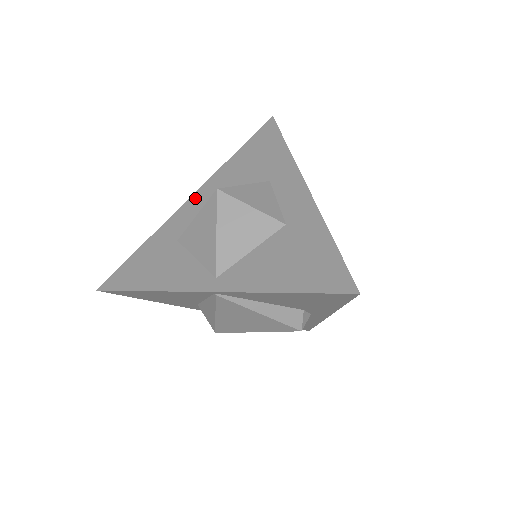
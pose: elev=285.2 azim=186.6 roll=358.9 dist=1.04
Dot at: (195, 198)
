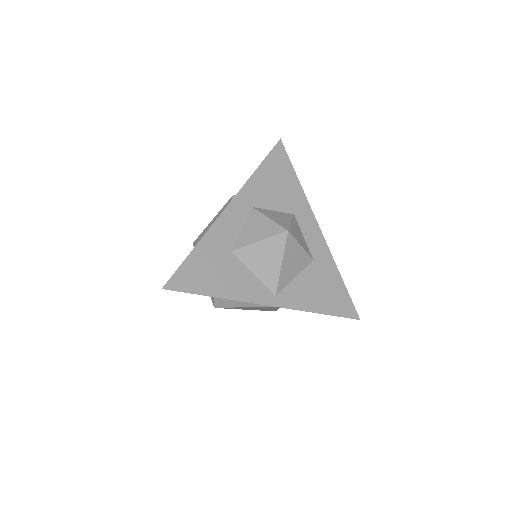
Dot at: (234, 208)
